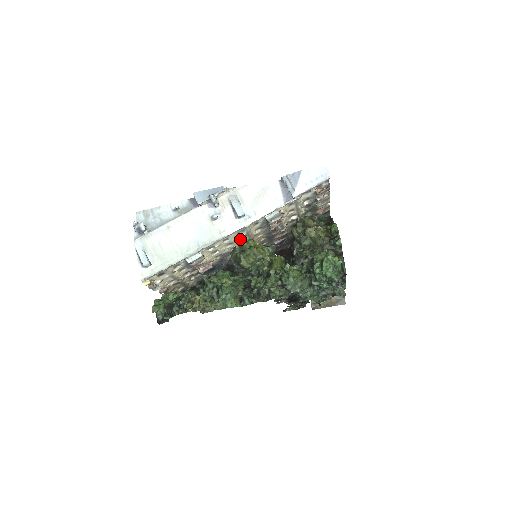
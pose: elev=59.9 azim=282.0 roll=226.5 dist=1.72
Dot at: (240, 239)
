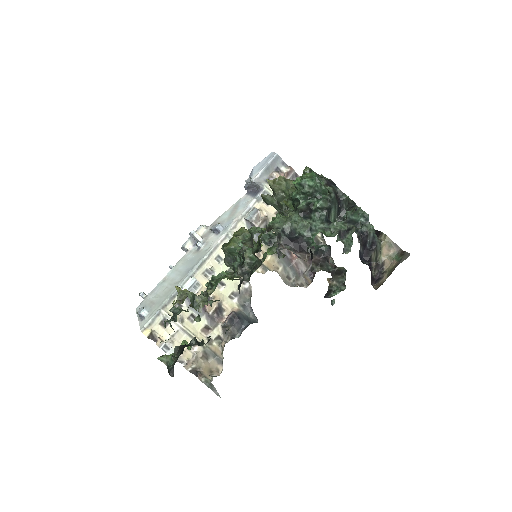
Dot at: occluded
